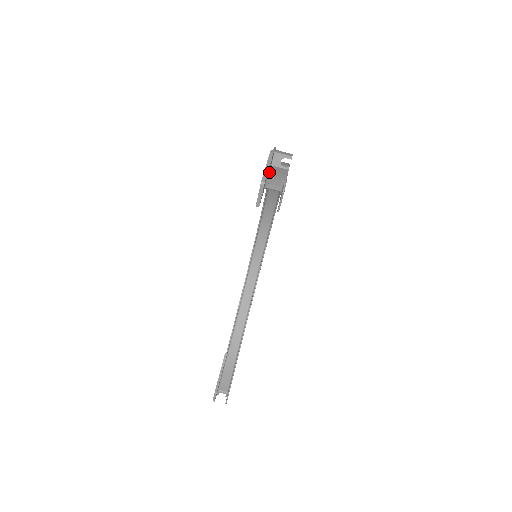
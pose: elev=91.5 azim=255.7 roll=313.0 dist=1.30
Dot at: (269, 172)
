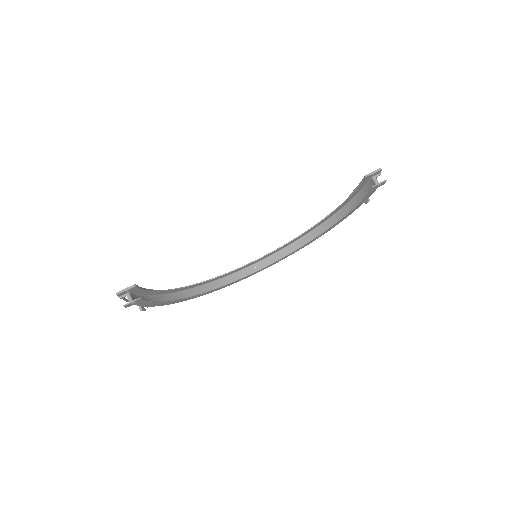
Dot at: (365, 186)
